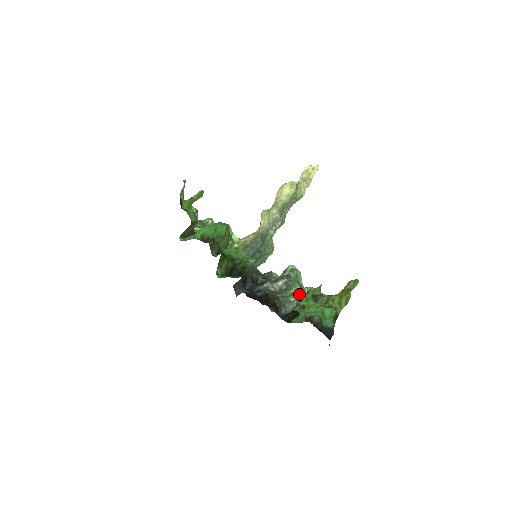
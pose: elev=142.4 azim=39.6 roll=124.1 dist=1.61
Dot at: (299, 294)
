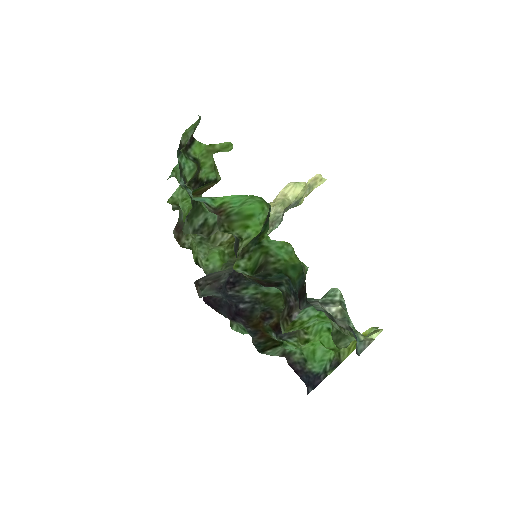
Dot at: occluded
